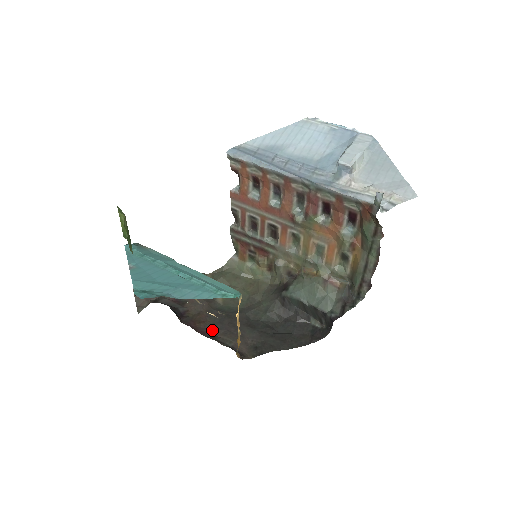
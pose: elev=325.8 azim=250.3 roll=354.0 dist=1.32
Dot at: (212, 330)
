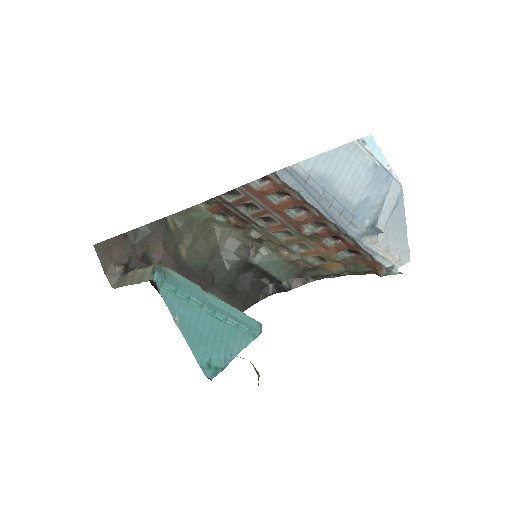
Dot at: occluded
